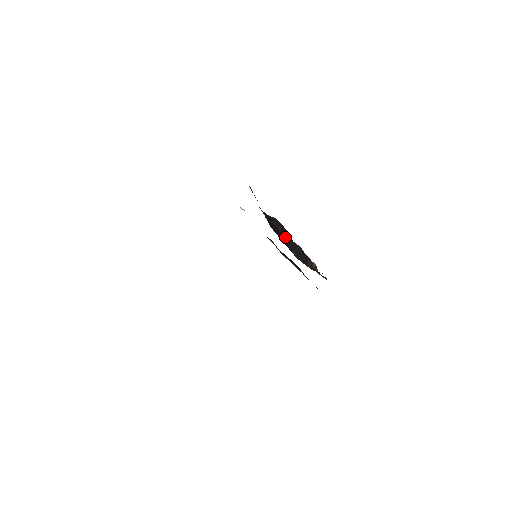
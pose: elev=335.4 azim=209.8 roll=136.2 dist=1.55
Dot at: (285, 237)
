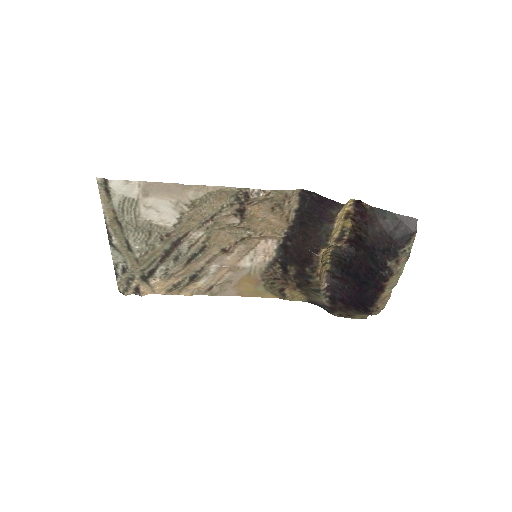
Dot at: (355, 273)
